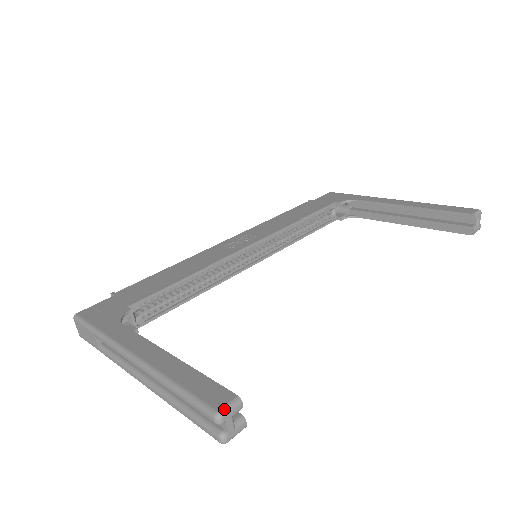
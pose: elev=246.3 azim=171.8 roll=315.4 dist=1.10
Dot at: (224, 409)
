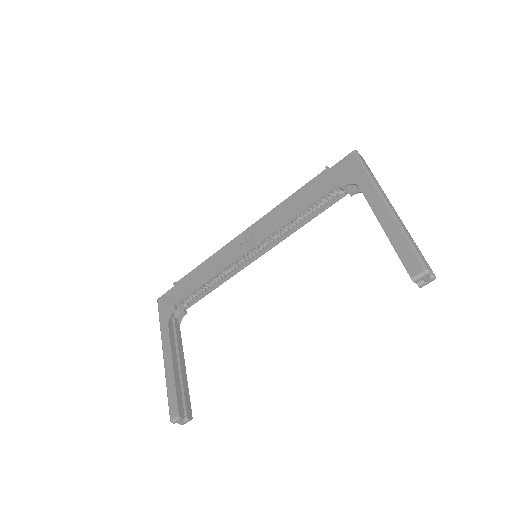
Dot at: (173, 420)
